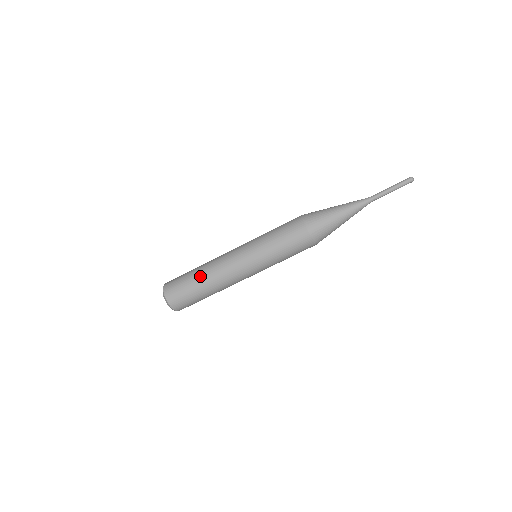
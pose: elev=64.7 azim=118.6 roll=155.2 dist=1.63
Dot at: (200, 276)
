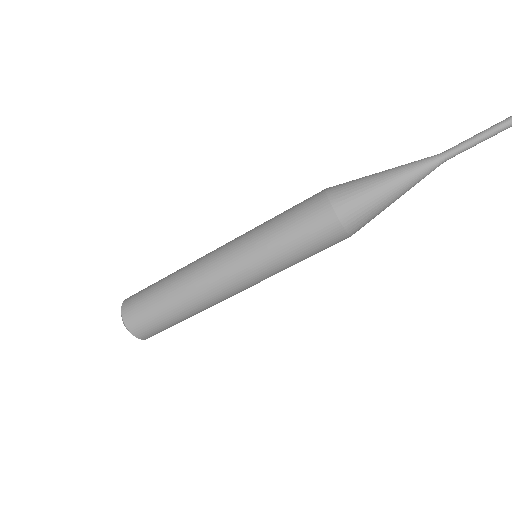
Dot at: (182, 309)
